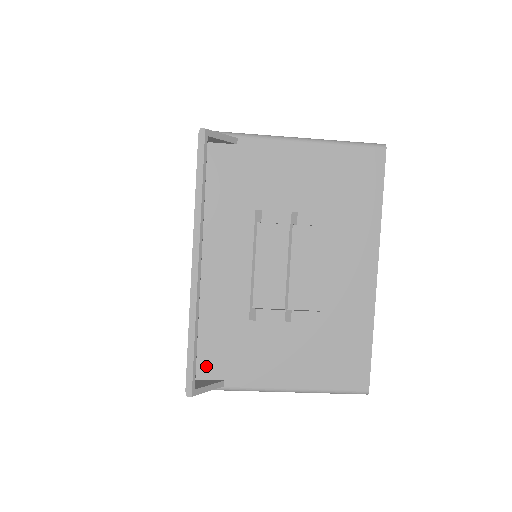
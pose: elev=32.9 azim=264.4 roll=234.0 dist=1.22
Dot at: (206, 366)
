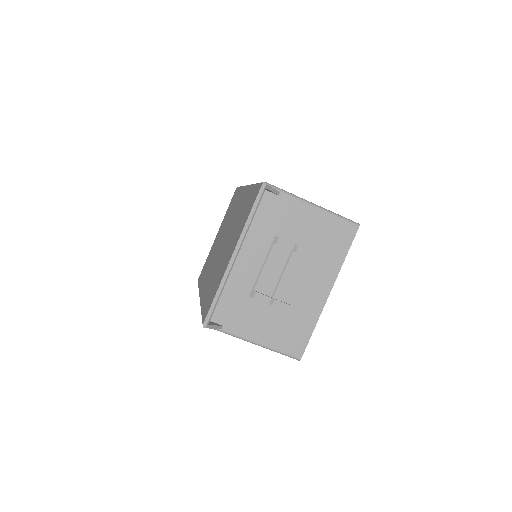
Dot at: (216, 314)
